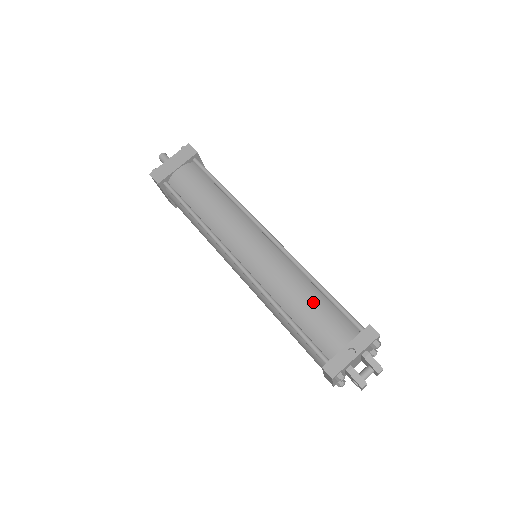
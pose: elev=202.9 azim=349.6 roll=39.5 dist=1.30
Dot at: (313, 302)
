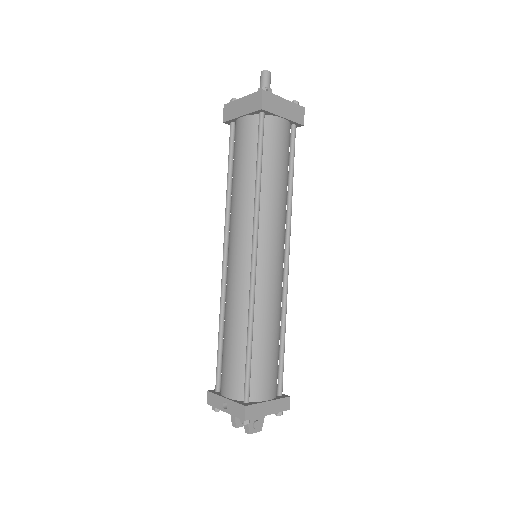
Dot at: (234, 346)
